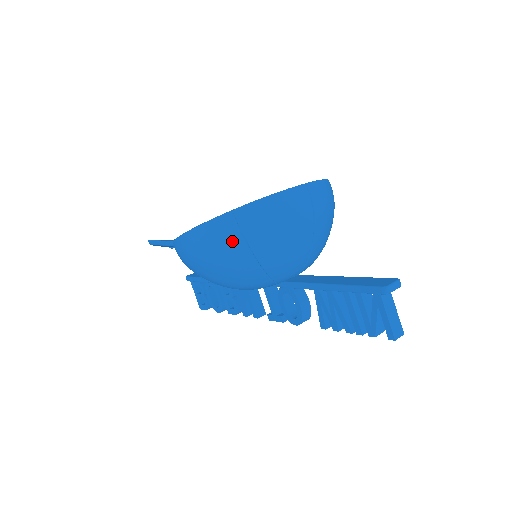
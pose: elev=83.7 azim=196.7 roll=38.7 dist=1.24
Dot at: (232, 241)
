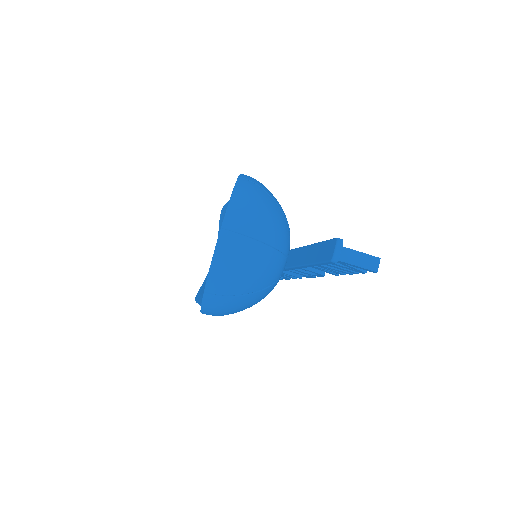
Dot at: (226, 303)
